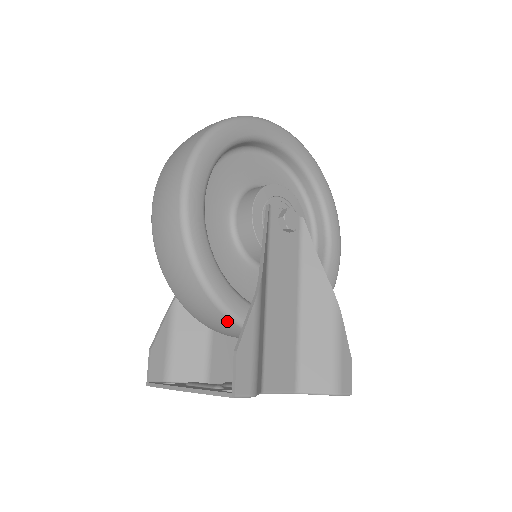
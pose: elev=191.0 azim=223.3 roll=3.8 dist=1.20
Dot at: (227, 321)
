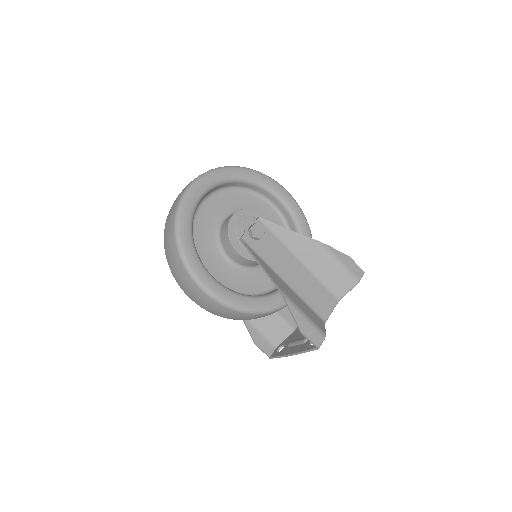
Dot at: occluded
